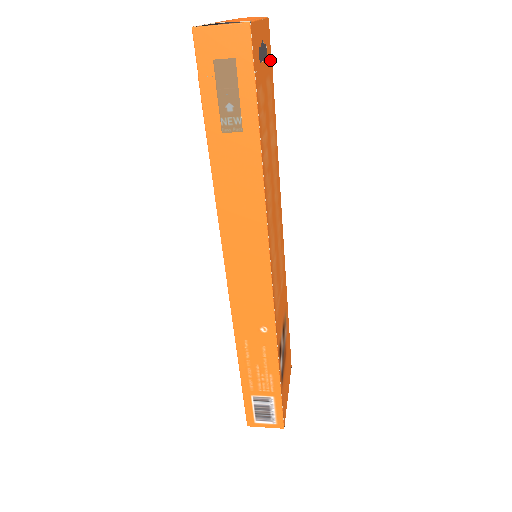
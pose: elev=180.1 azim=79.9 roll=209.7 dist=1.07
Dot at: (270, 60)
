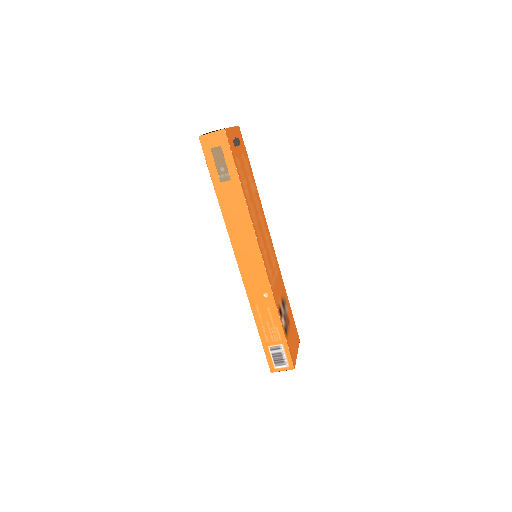
Dot at: (244, 146)
